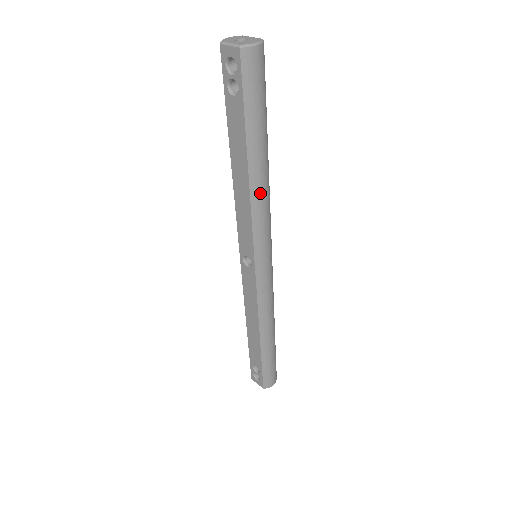
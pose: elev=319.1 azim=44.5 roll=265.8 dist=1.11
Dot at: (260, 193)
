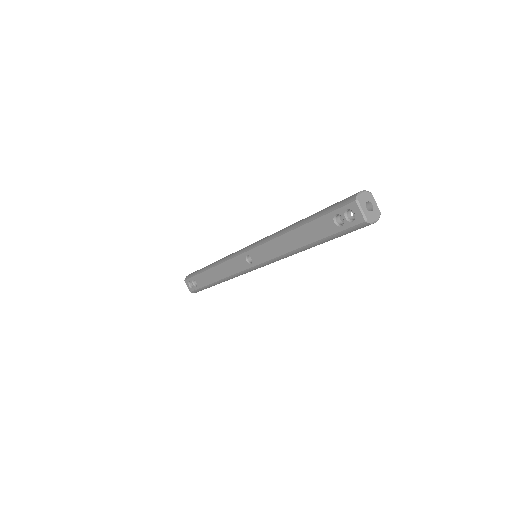
Dot at: (296, 253)
